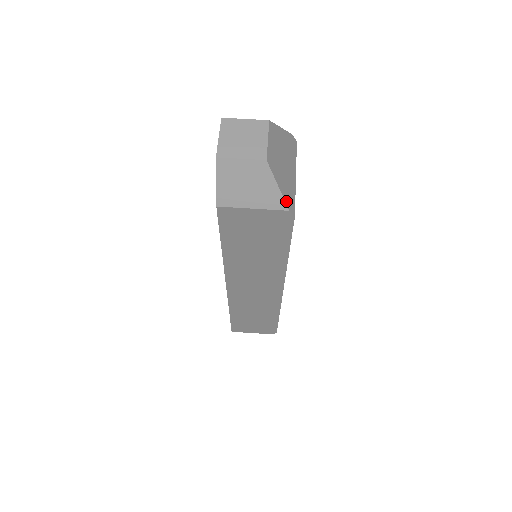
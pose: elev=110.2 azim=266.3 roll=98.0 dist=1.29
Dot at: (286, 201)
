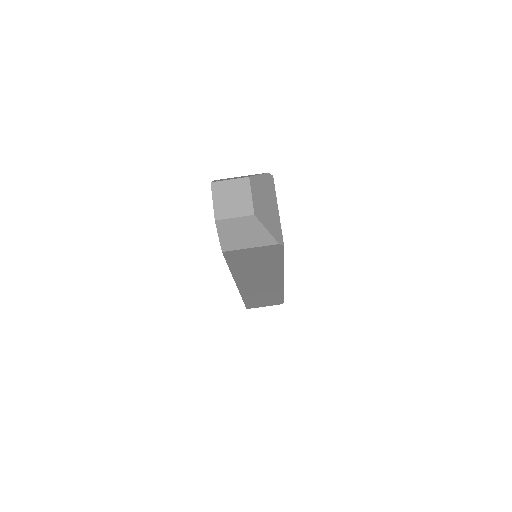
Dot at: (275, 238)
